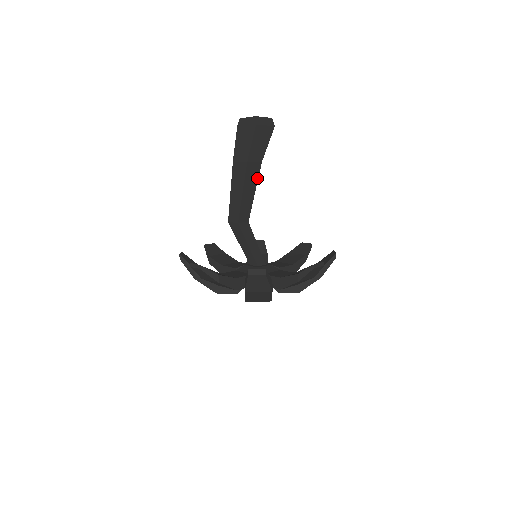
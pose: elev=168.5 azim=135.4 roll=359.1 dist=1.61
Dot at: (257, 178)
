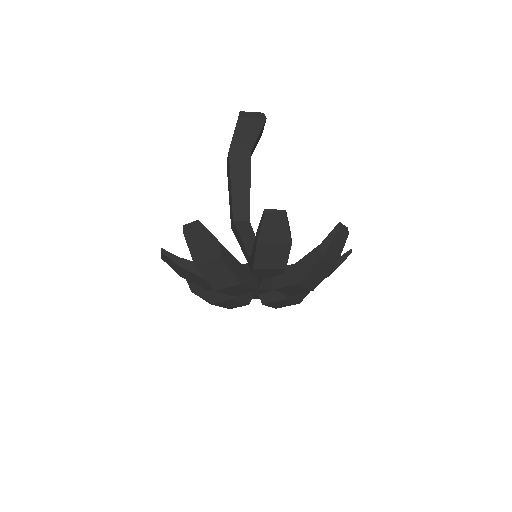
Dot at: (249, 170)
